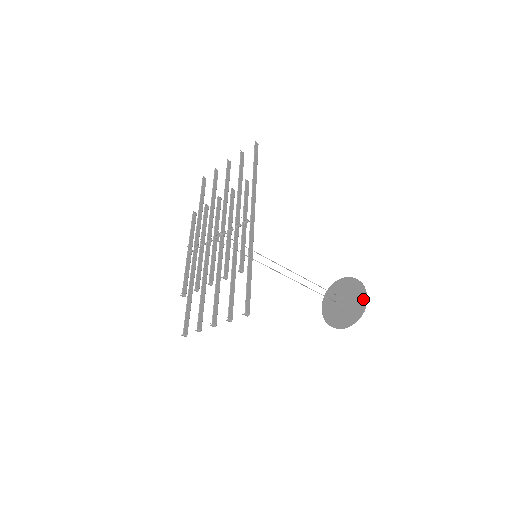
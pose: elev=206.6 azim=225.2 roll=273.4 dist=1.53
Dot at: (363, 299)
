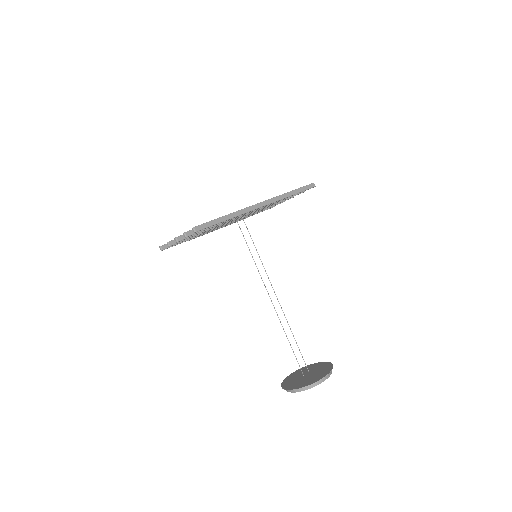
Dot at: (321, 376)
